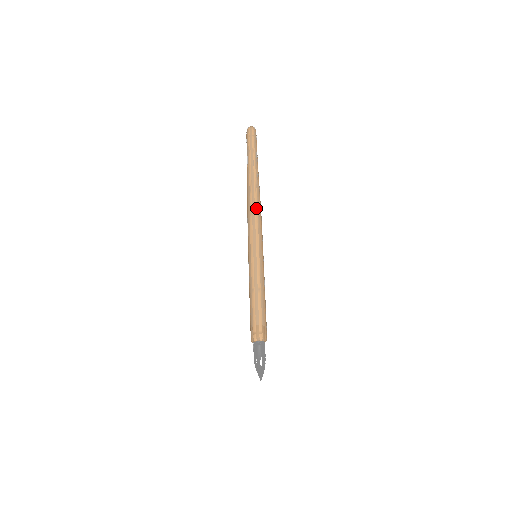
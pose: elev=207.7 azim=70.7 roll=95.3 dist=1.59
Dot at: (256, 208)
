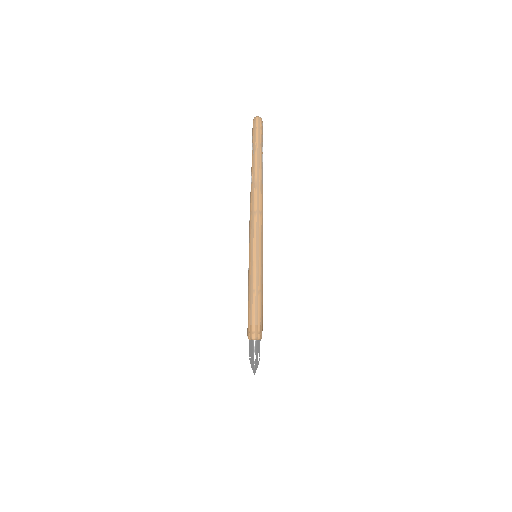
Dot at: (260, 208)
